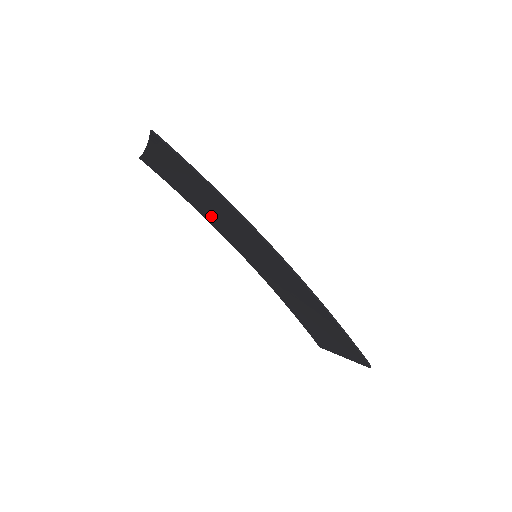
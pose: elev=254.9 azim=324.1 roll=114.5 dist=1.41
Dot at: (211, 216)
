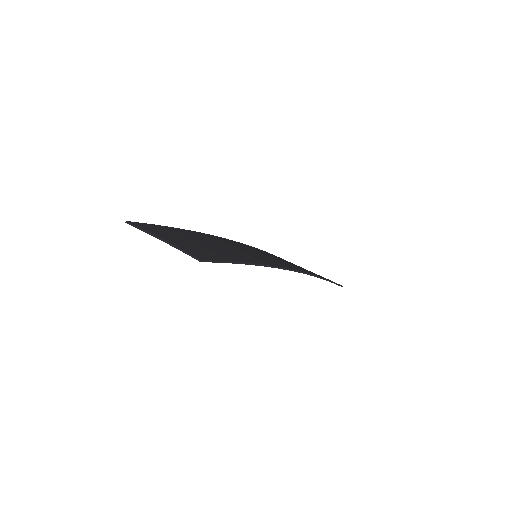
Dot at: occluded
